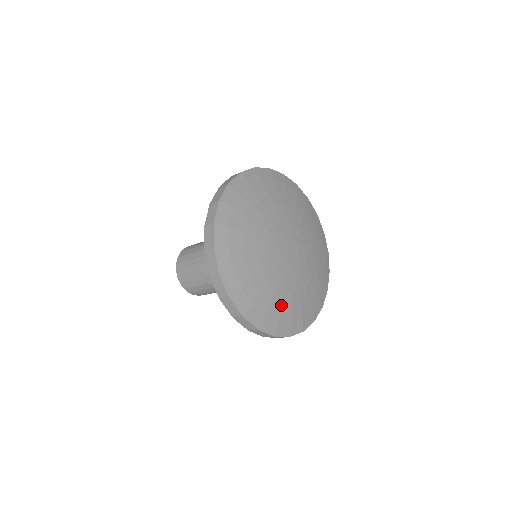
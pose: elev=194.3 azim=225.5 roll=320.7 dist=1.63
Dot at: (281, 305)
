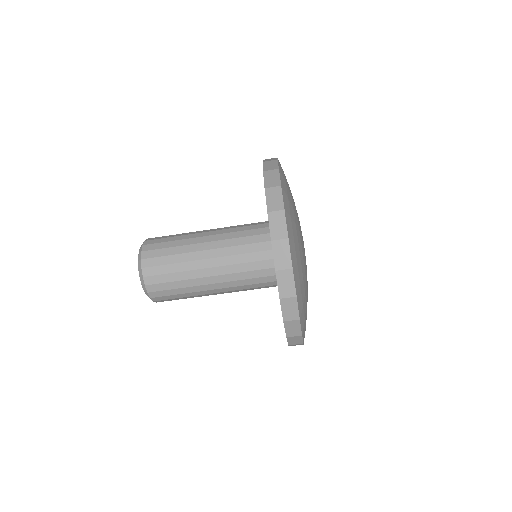
Dot at: (306, 302)
